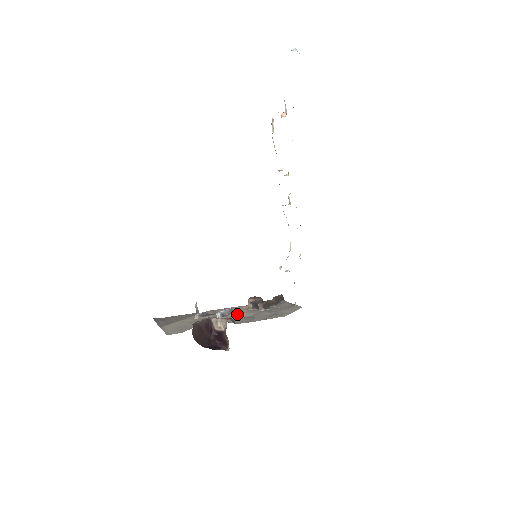
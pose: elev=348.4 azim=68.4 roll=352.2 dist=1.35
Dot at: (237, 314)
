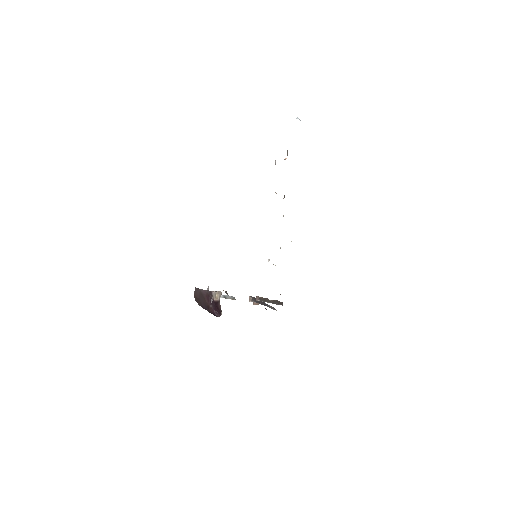
Dot at: occluded
